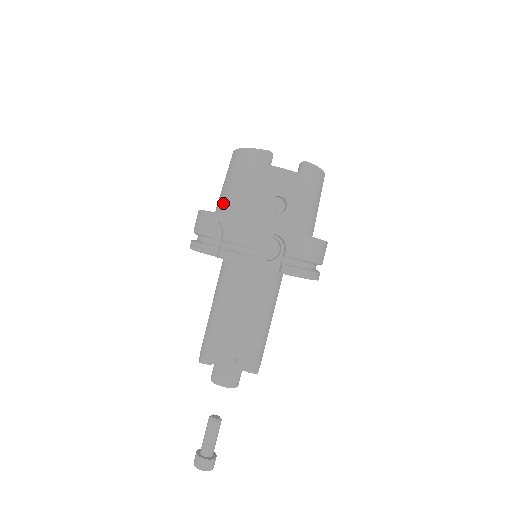
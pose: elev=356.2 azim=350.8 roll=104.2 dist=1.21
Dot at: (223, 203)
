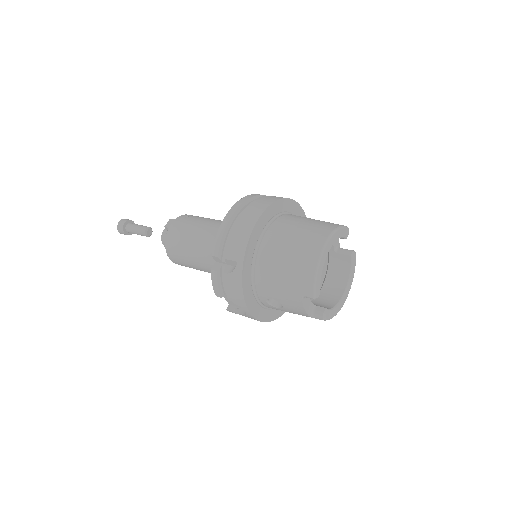
Dot at: (266, 250)
